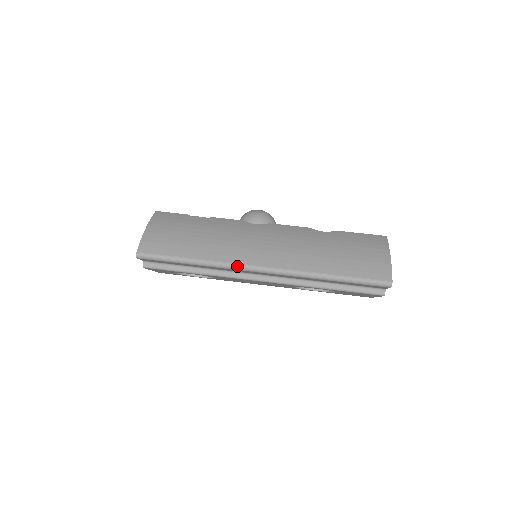
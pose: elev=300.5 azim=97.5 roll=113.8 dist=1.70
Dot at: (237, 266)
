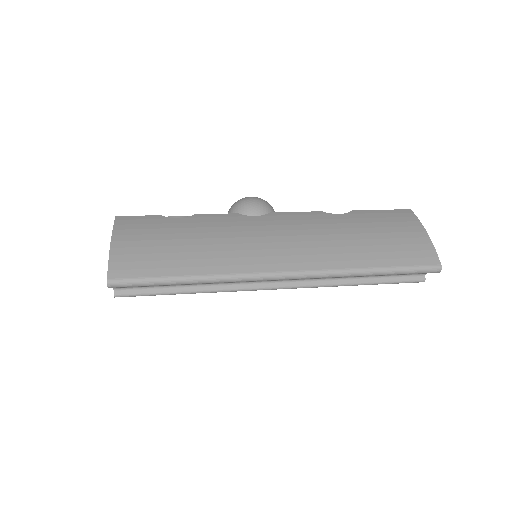
Dot at: (251, 276)
